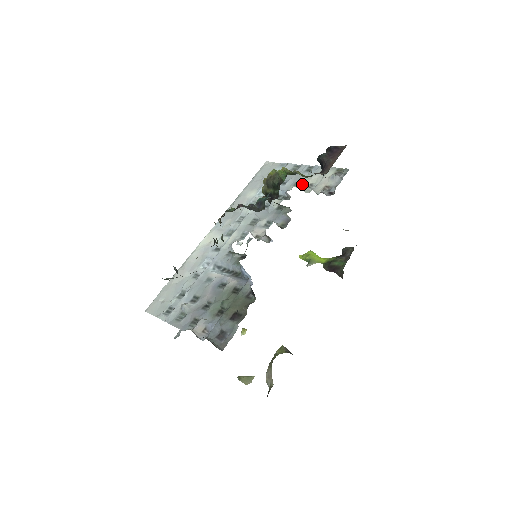
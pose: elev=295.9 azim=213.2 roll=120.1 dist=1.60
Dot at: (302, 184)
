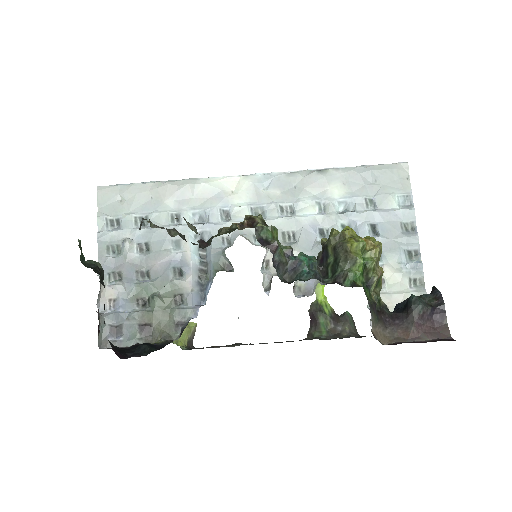
Dot at: occluded
